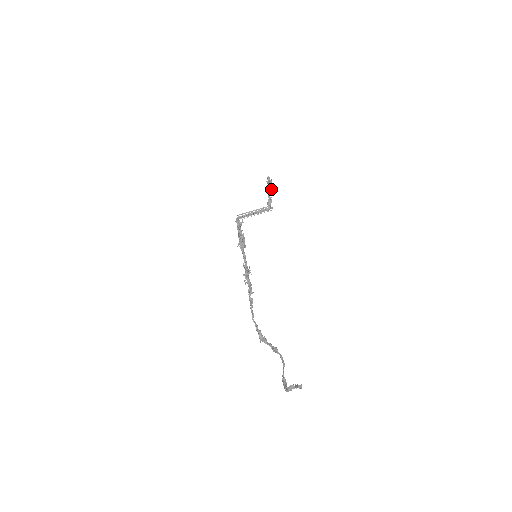
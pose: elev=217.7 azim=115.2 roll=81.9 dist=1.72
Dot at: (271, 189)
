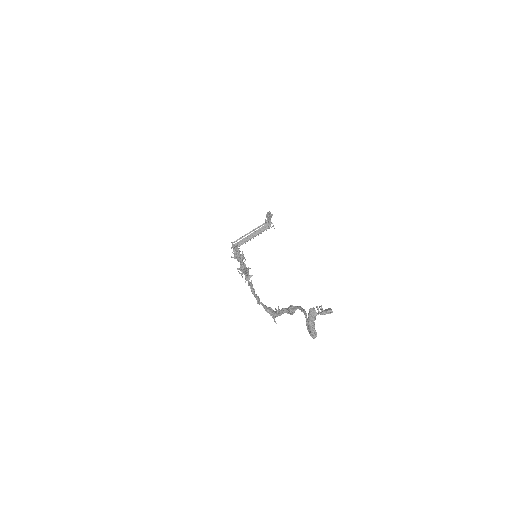
Dot at: (270, 216)
